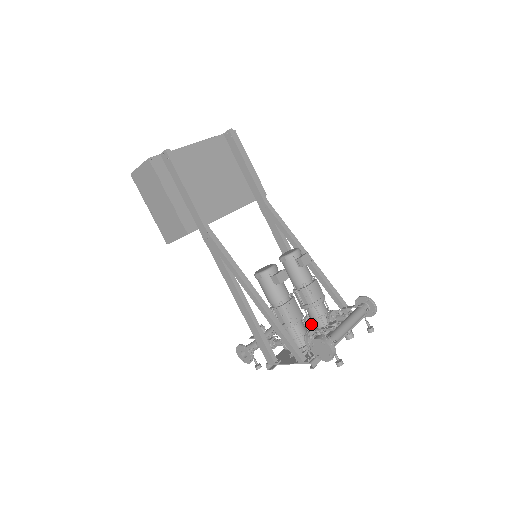
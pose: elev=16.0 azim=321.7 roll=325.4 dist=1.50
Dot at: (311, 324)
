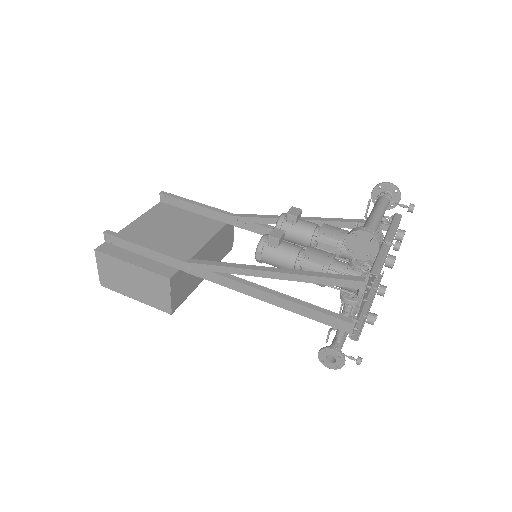
Dot at: occluded
